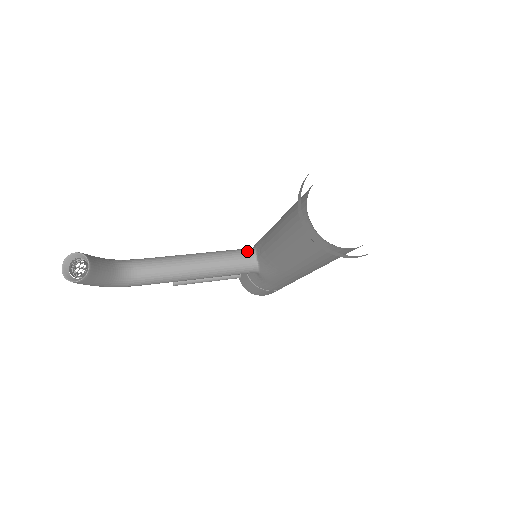
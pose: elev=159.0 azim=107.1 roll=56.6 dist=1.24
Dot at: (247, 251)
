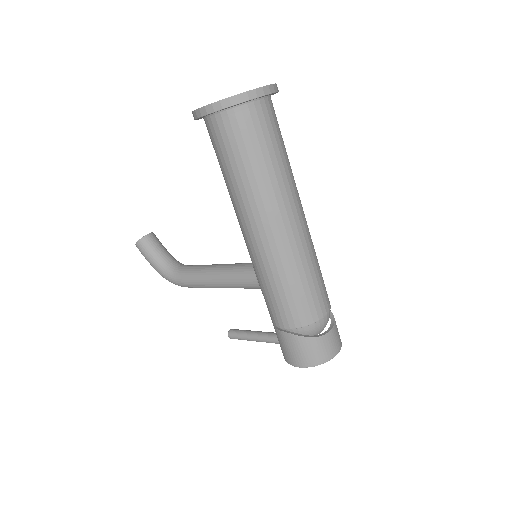
Dot at: occluded
